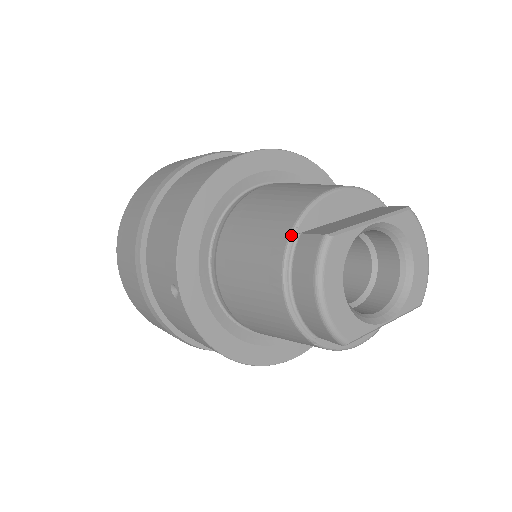
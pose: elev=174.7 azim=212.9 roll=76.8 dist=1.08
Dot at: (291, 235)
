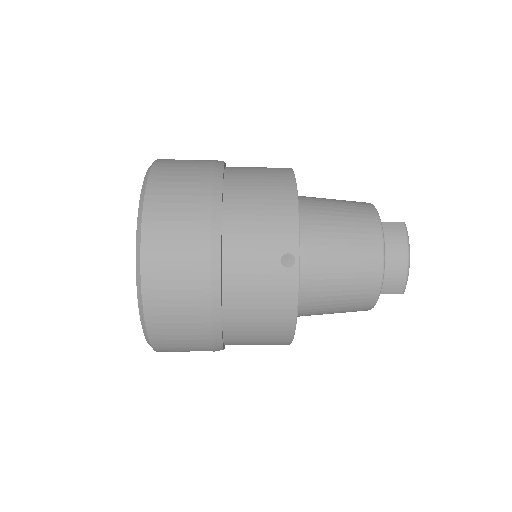
Dot at: occluded
